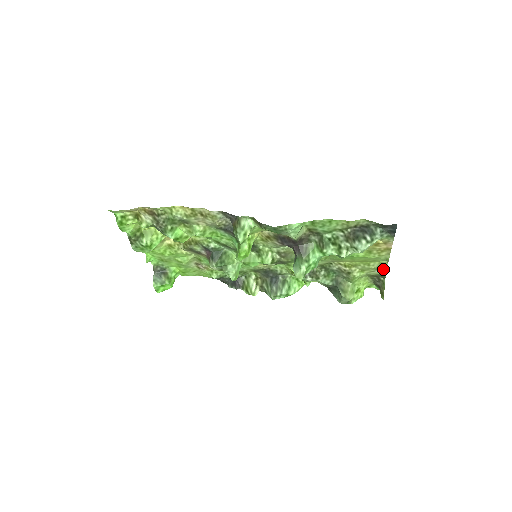
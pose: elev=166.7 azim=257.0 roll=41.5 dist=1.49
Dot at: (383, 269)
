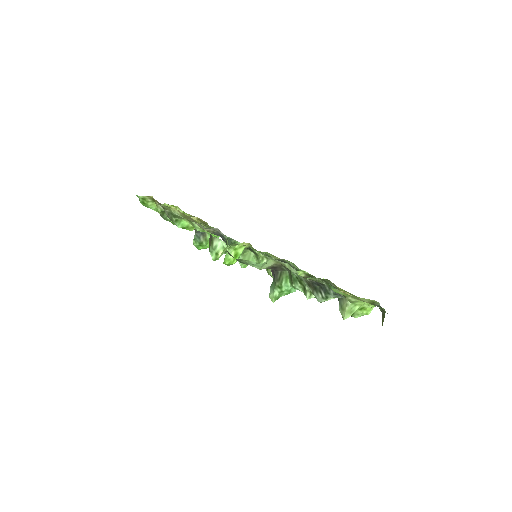
Dot at: (376, 305)
